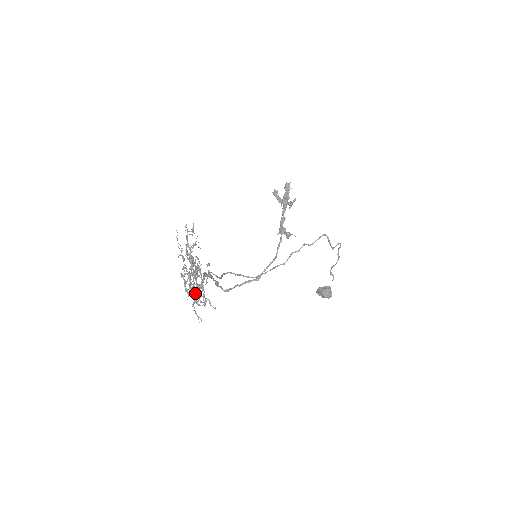
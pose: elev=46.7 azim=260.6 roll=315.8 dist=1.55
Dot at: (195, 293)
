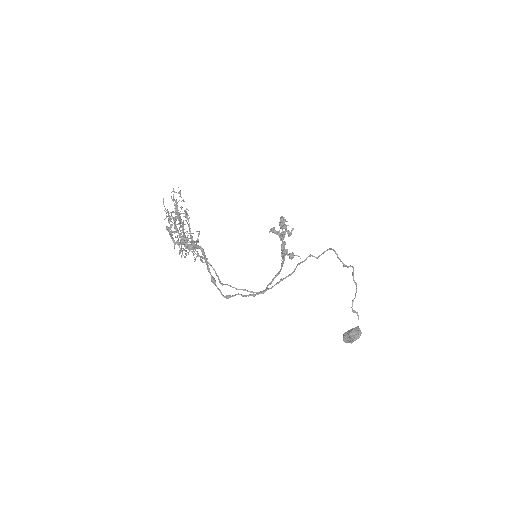
Dot at: occluded
